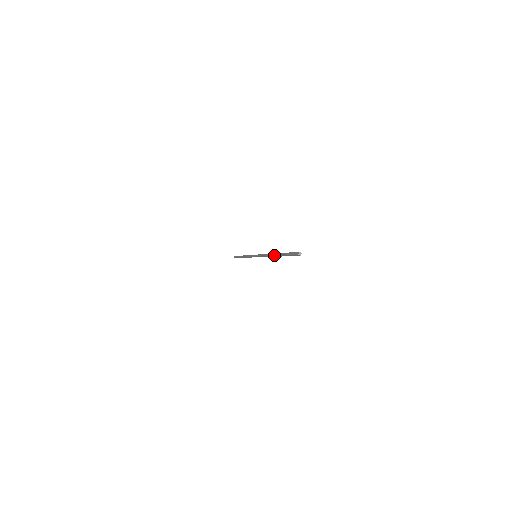
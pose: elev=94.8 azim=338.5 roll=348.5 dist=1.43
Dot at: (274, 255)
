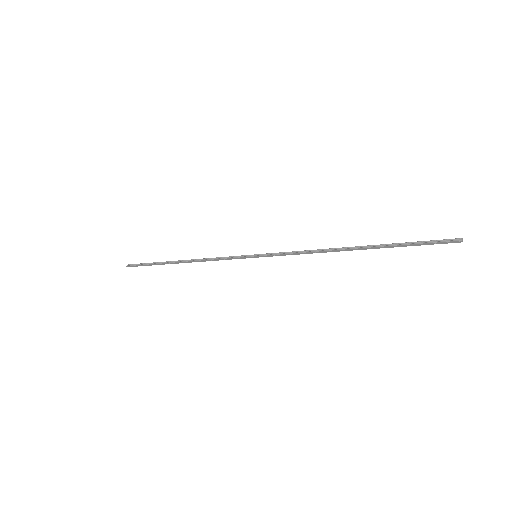
Dot at: (358, 248)
